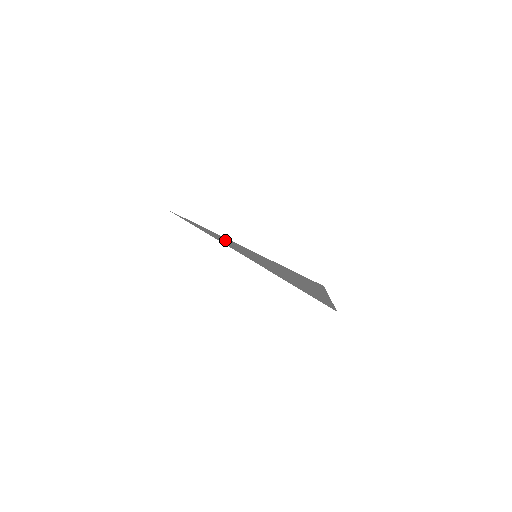
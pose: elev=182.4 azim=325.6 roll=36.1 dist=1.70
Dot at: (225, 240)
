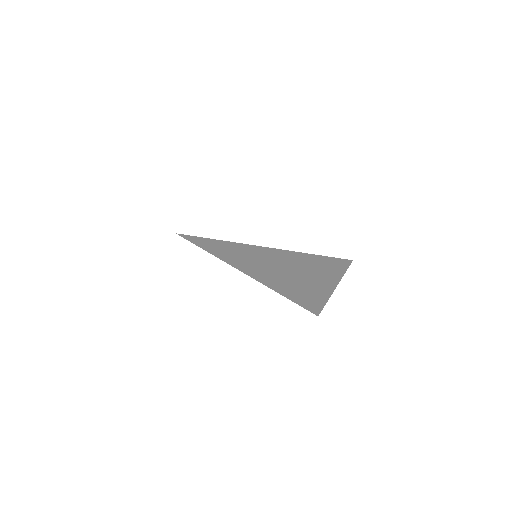
Dot at: (226, 247)
